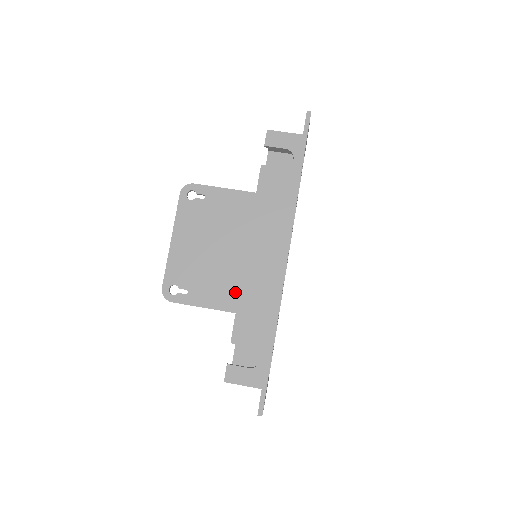
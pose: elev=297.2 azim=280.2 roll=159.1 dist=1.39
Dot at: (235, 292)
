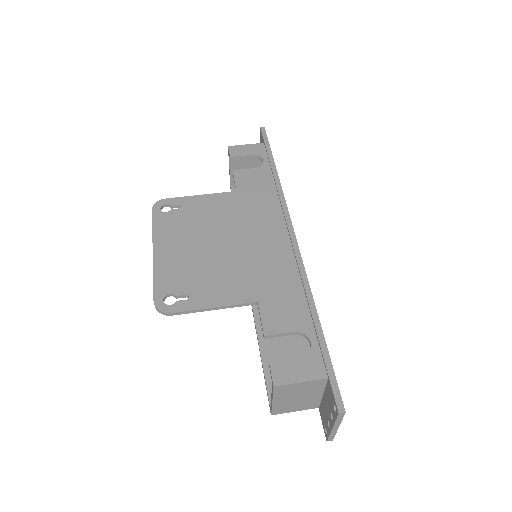
Dot at: (248, 281)
